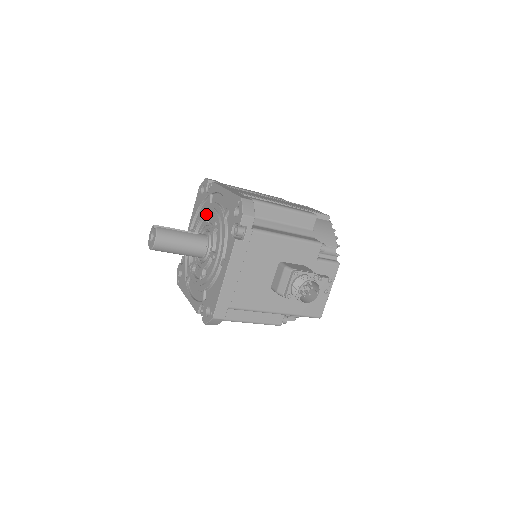
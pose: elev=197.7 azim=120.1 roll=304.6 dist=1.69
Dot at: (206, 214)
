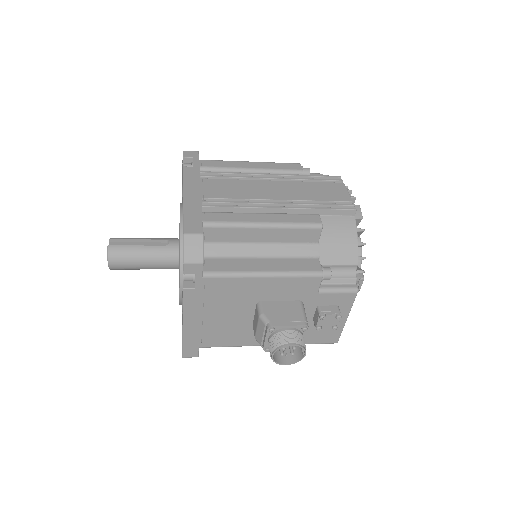
Dot at: occluded
